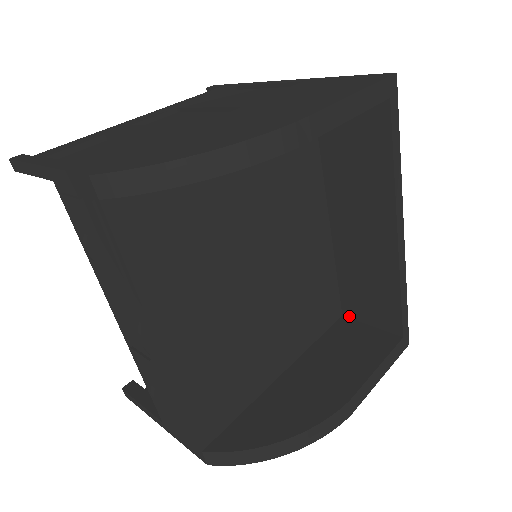
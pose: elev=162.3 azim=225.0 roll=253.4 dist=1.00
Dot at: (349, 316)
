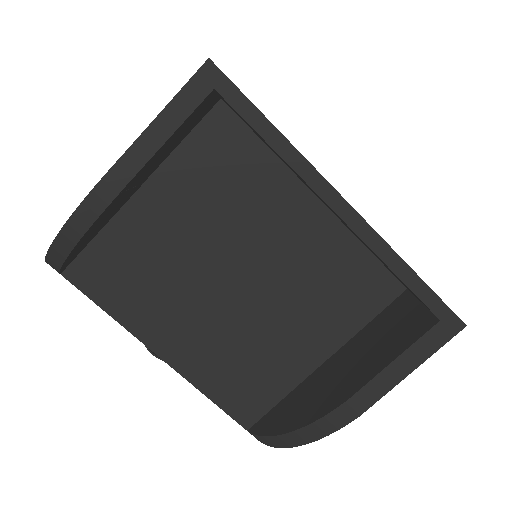
Dot at: occluded
